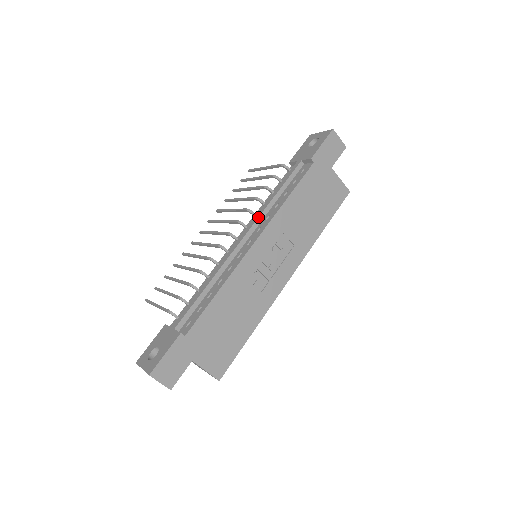
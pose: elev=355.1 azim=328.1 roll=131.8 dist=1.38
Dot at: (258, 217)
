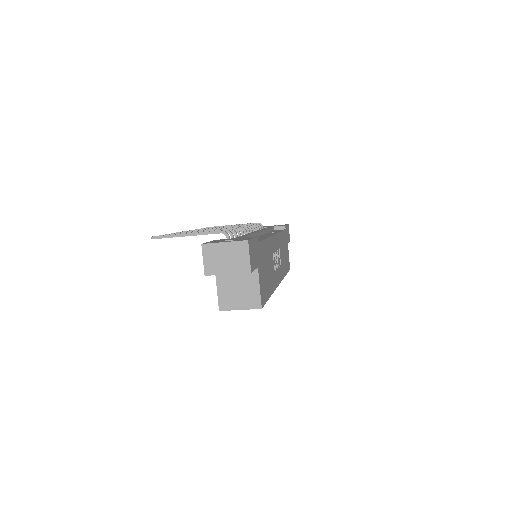
Dot at: (264, 229)
